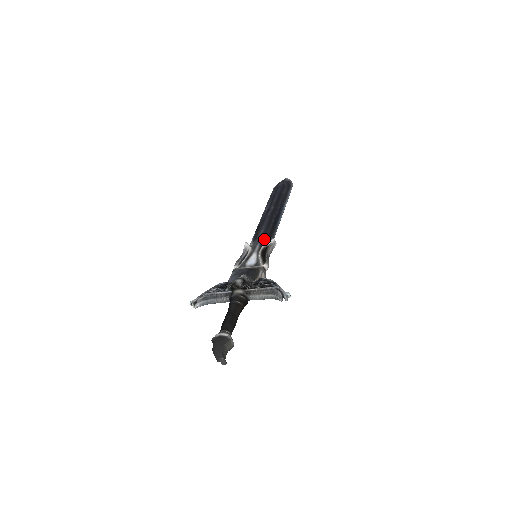
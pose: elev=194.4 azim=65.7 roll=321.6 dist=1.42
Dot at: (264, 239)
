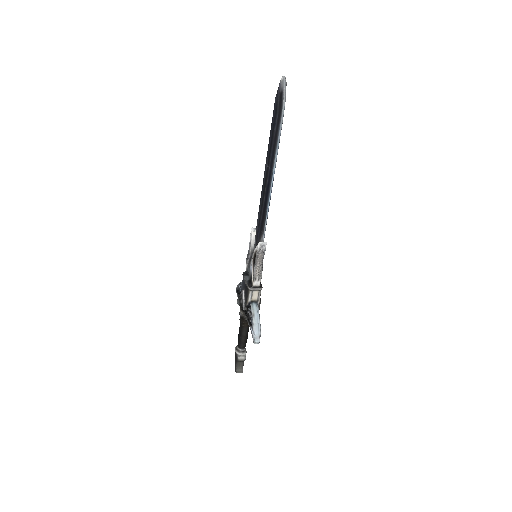
Dot at: (257, 234)
